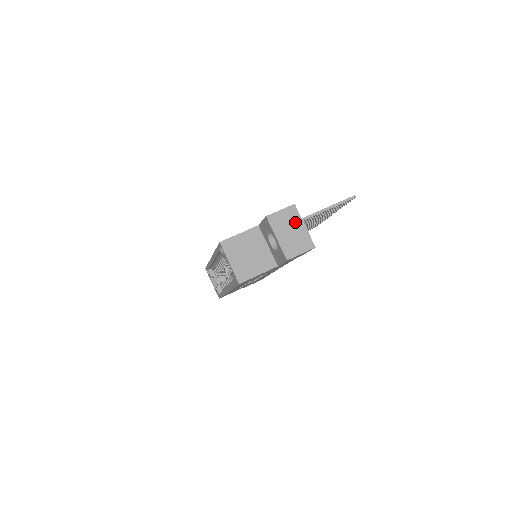
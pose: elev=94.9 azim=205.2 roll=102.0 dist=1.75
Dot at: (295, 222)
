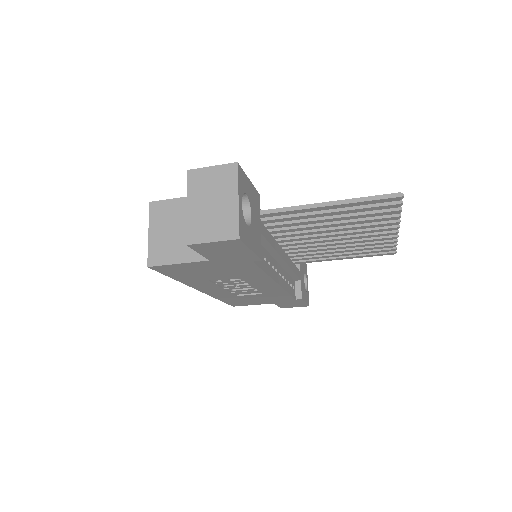
Dot at: (225, 190)
